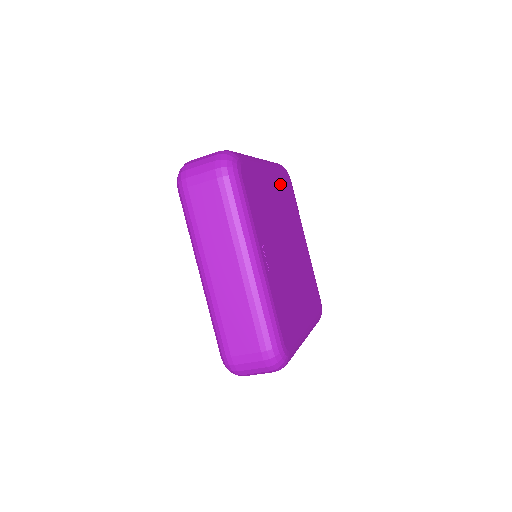
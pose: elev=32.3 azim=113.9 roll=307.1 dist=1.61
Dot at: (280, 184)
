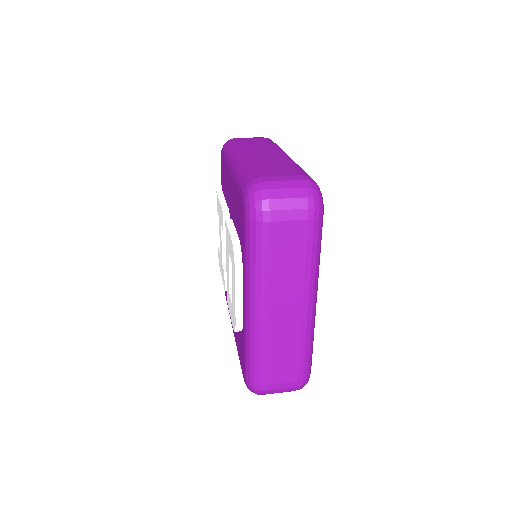
Dot at: occluded
